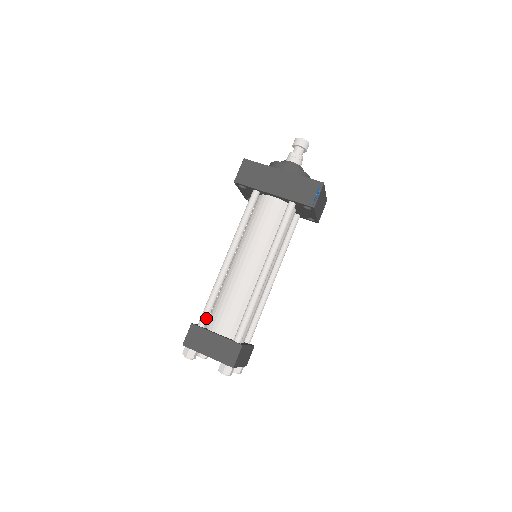
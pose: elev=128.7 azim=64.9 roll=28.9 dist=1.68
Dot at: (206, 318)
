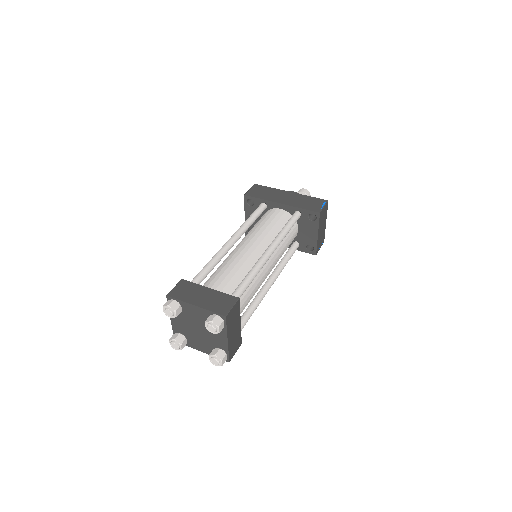
Dot at: (198, 280)
